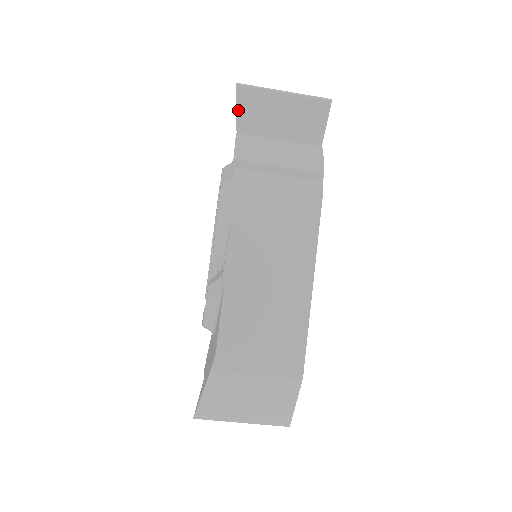
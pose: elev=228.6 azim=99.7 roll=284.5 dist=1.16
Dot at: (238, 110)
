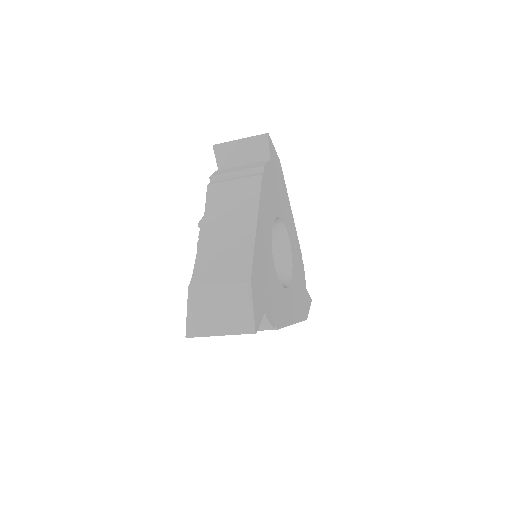
Dot at: (217, 158)
